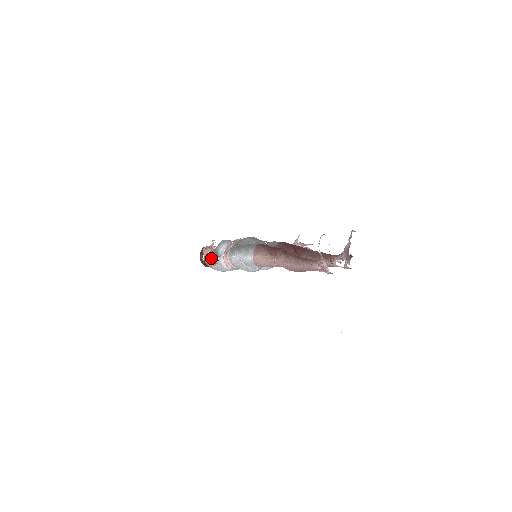
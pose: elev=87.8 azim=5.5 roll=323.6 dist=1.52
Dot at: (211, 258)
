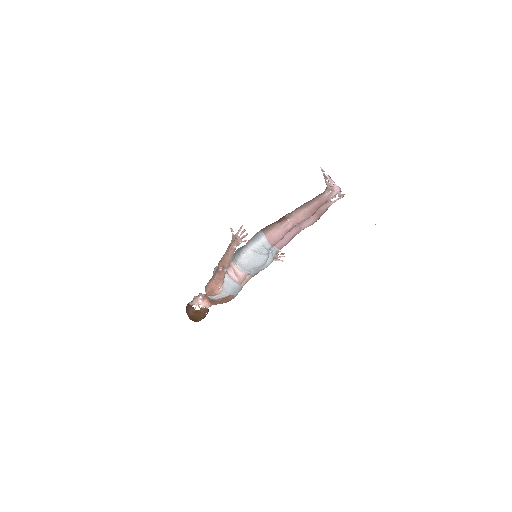
Dot at: (236, 243)
